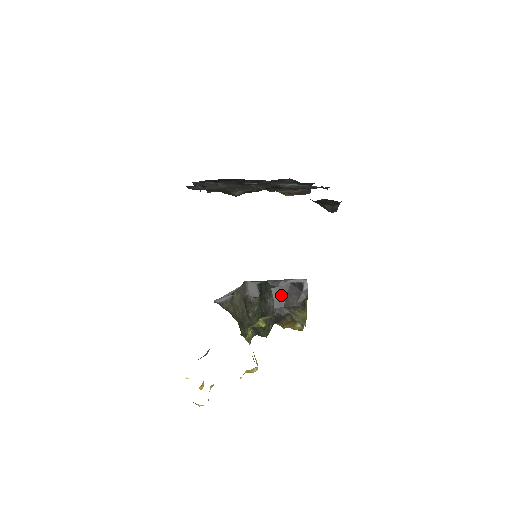
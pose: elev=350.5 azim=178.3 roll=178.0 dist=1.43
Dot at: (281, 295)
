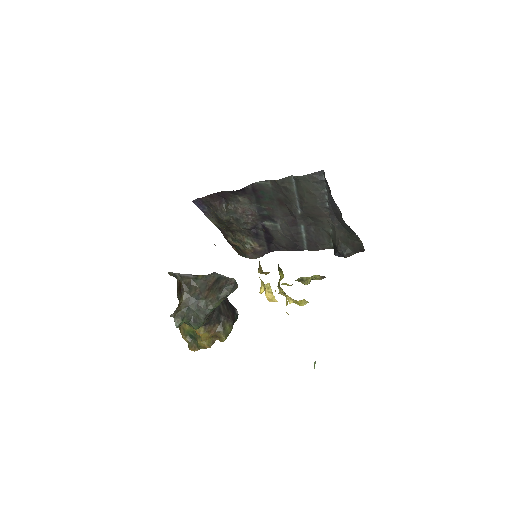
Dot at: (222, 305)
